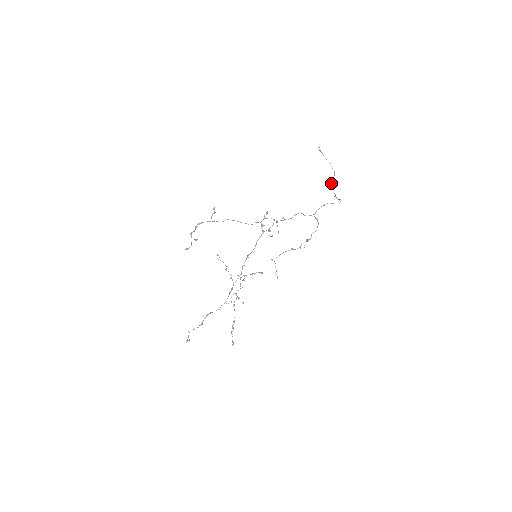
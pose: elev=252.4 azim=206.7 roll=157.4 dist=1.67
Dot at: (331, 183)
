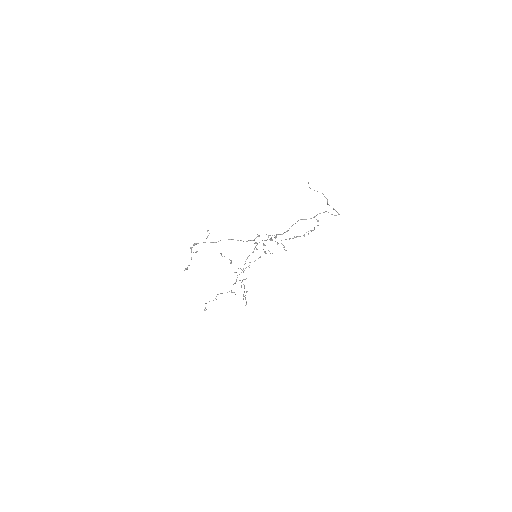
Dot at: (327, 204)
